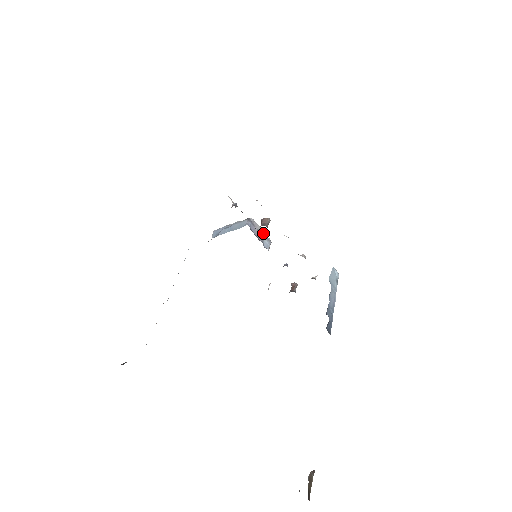
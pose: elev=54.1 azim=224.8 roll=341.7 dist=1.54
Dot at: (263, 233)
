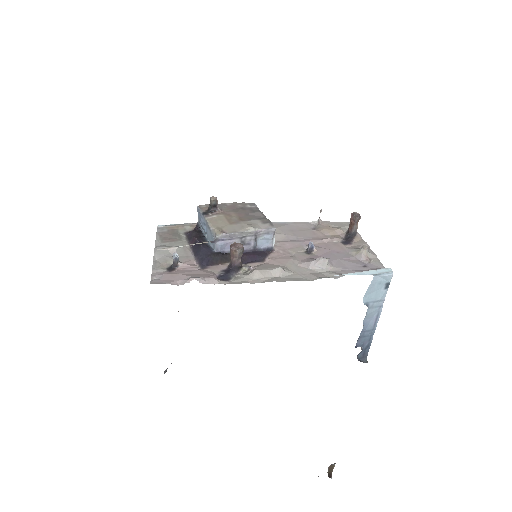
Dot at: (252, 233)
